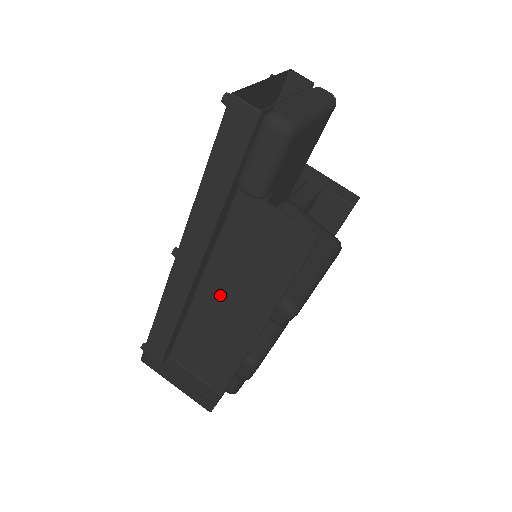
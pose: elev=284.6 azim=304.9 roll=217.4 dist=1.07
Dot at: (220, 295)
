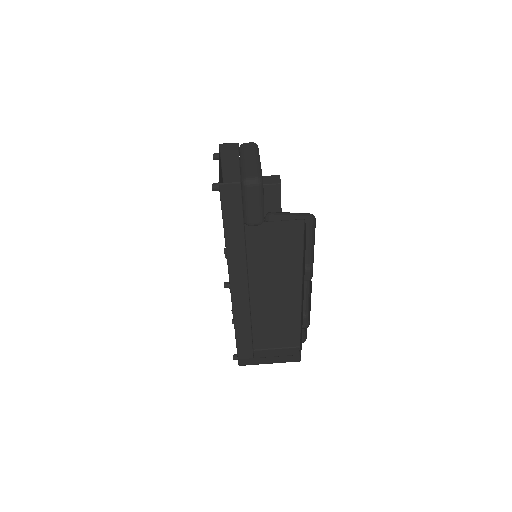
Dot at: (266, 290)
